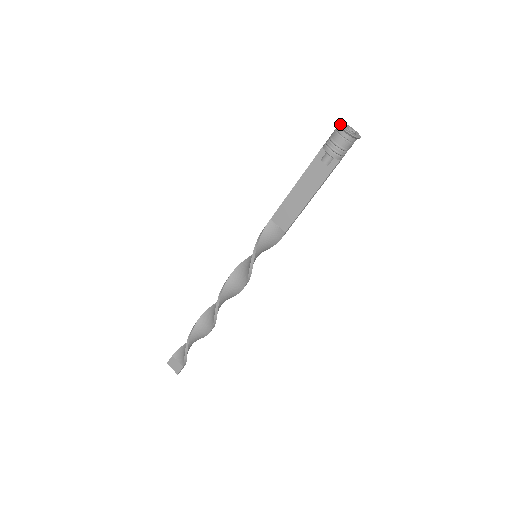
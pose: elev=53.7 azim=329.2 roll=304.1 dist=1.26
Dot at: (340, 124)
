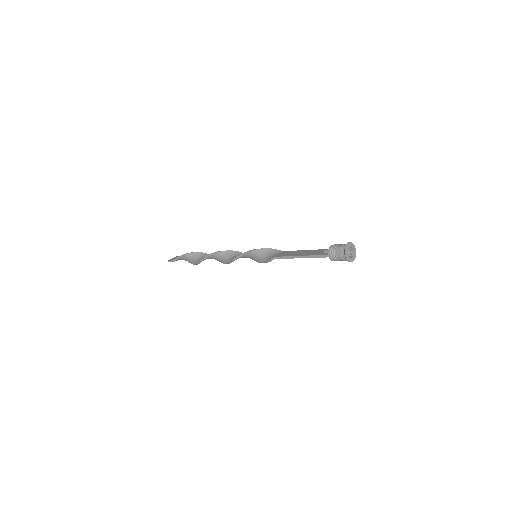
Dot at: (349, 261)
